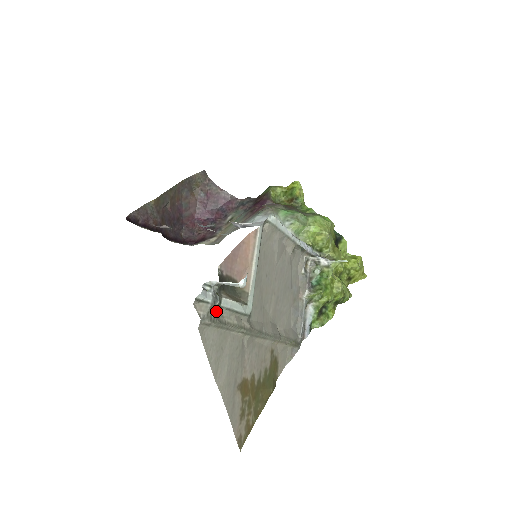
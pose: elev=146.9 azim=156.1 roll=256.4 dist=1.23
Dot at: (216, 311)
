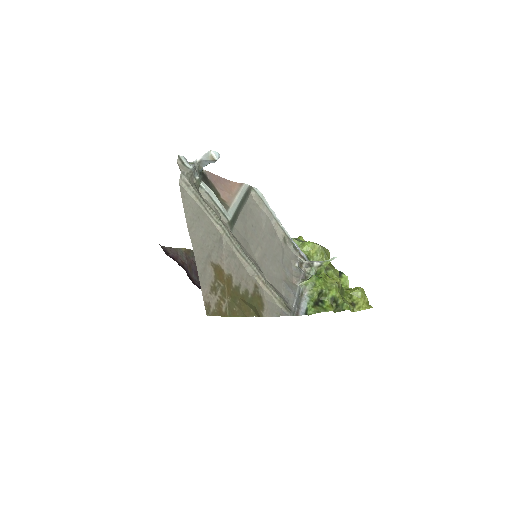
Dot at: (196, 186)
